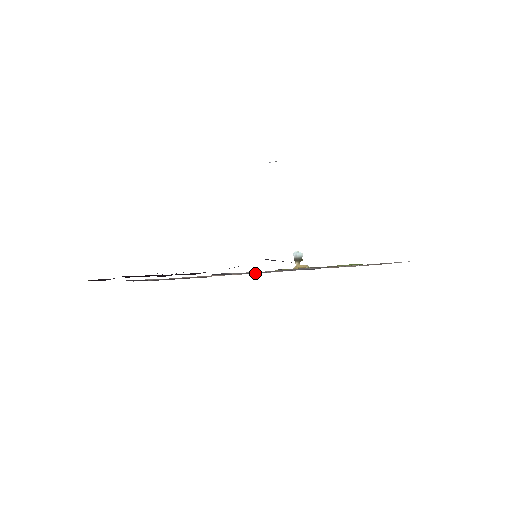
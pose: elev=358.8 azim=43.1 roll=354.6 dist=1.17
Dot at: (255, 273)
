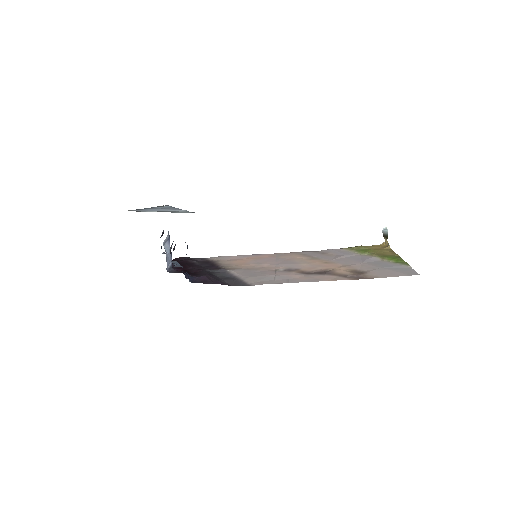
Dot at: (230, 275)
